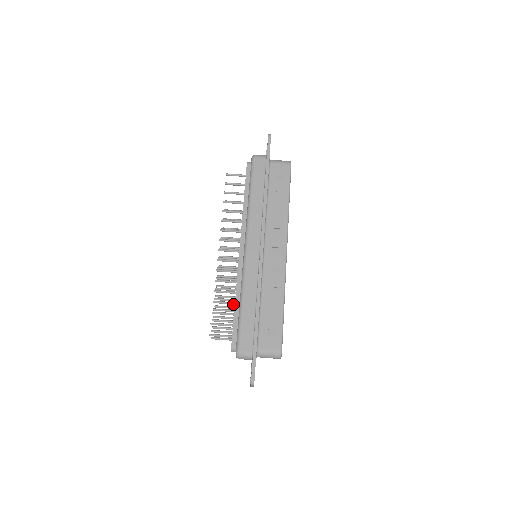
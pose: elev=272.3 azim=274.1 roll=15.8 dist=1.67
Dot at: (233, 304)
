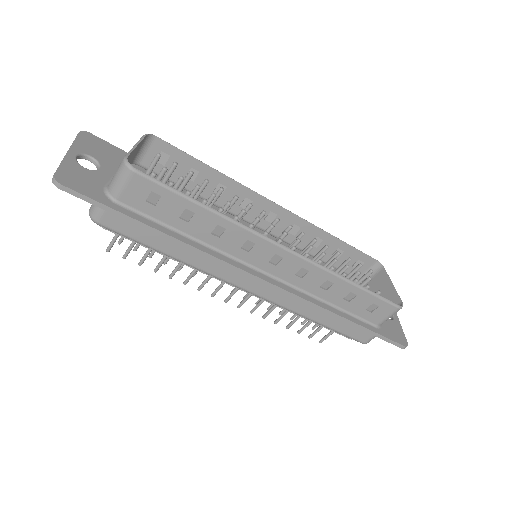
Dot at: occluded
